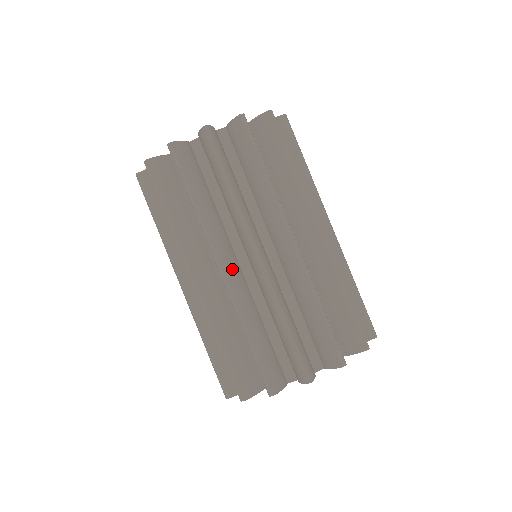
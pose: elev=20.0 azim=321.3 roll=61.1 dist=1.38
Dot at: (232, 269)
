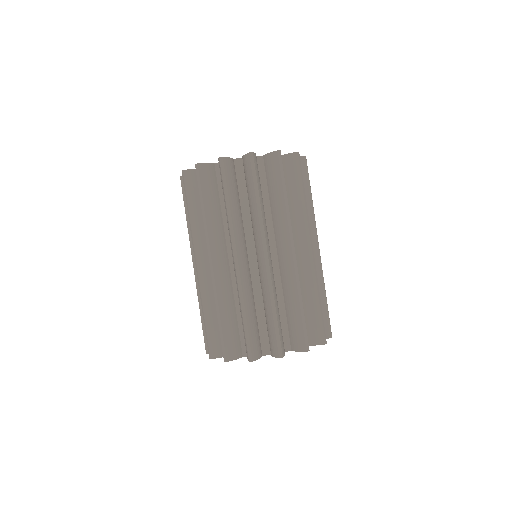
Dot at: (205, 267)
